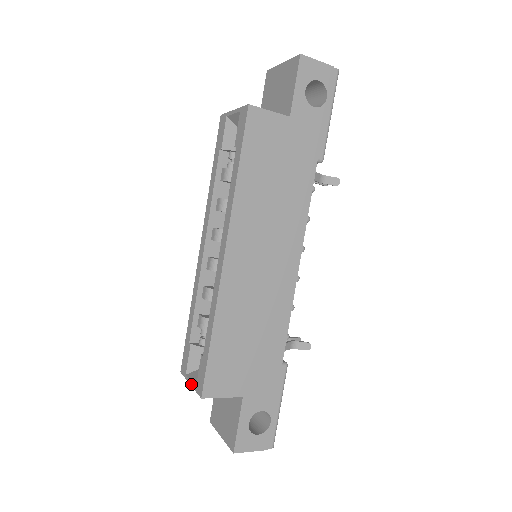
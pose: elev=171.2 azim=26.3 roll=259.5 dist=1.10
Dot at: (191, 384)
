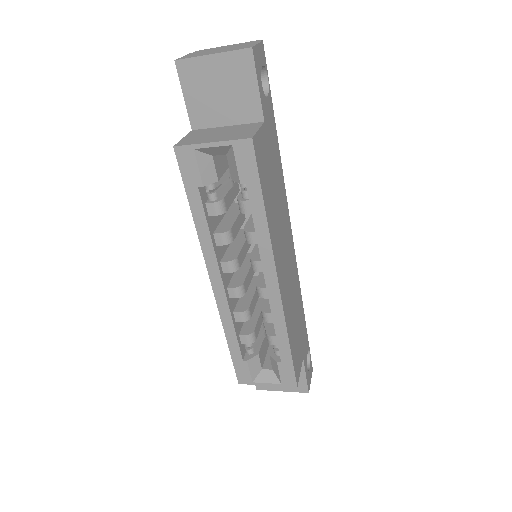
Dot at: (270, 385)
